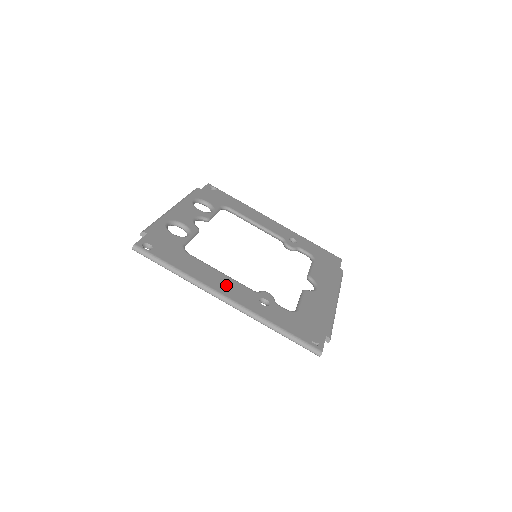
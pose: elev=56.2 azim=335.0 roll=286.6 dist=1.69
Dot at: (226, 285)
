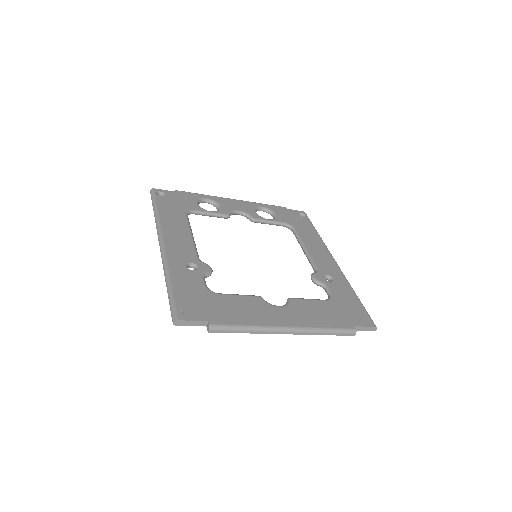
Dot at: (178, 239)
